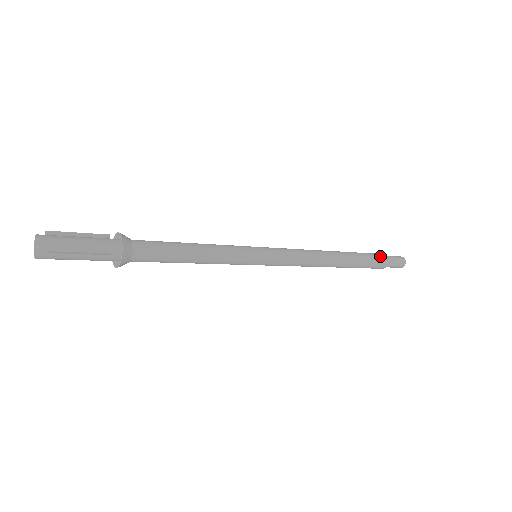
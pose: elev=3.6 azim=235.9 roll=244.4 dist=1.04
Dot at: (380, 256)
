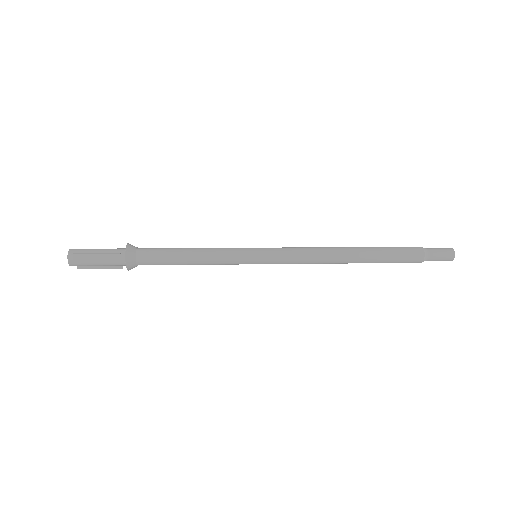
Dot at: (410, 247)
